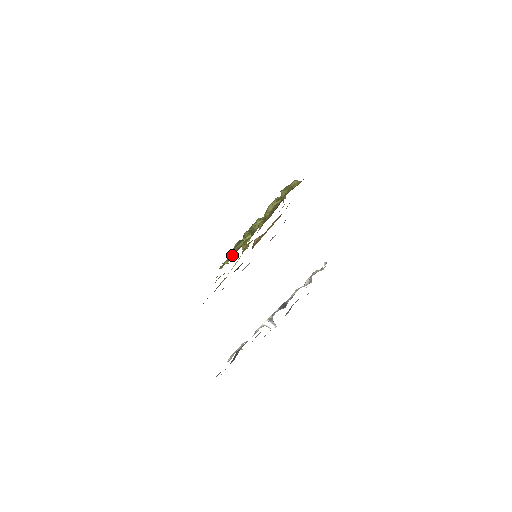
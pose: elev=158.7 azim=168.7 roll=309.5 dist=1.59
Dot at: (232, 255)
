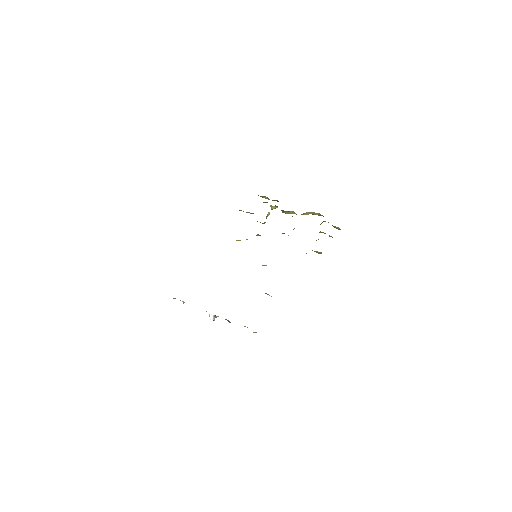
Dot at: occluded
